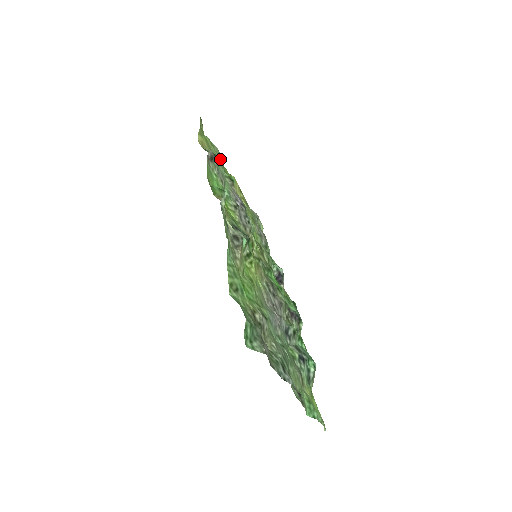
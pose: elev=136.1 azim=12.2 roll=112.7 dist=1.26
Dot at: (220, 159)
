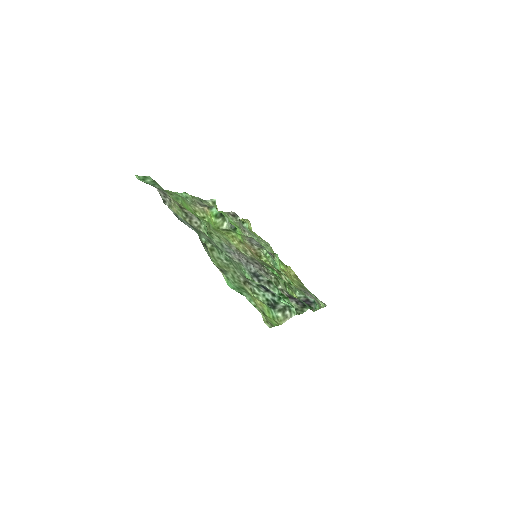
Dot at: (267, 245)
